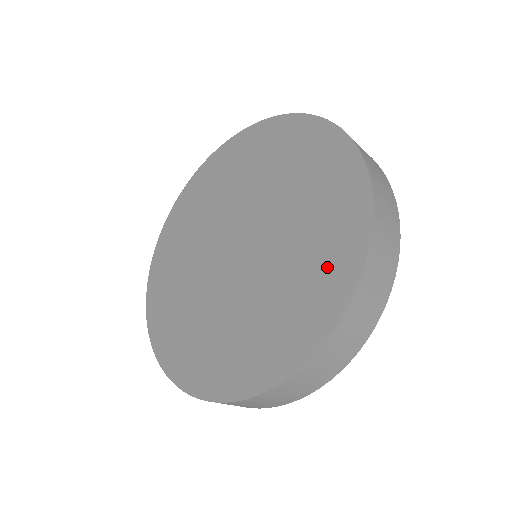
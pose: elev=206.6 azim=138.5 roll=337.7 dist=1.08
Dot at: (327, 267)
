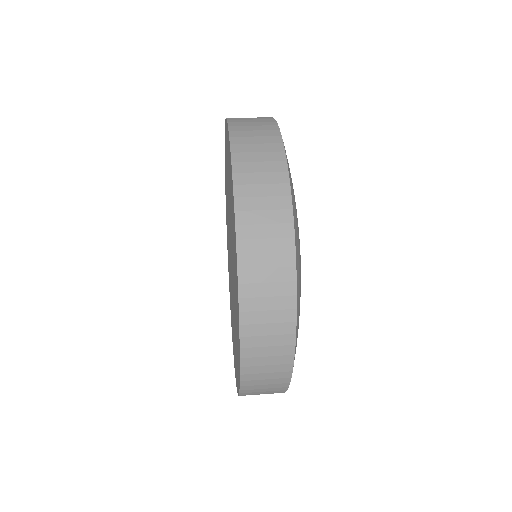
Dot at: (234, 352)
